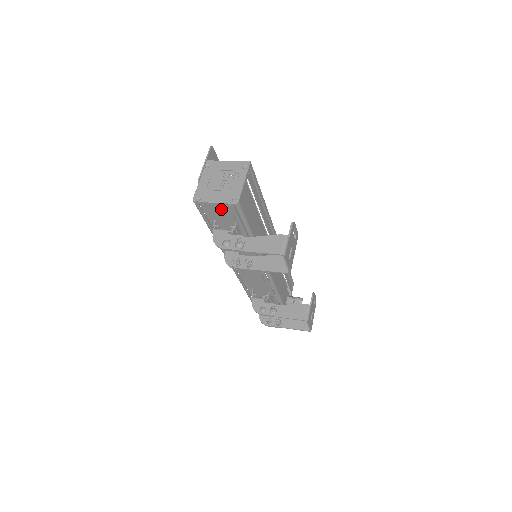
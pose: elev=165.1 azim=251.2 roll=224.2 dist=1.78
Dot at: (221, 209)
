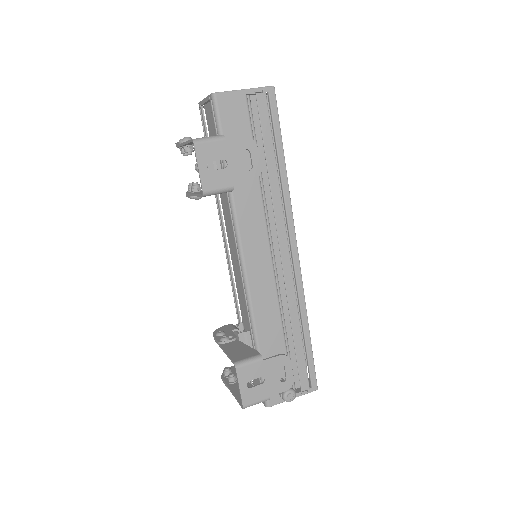
Dot at: occluded
